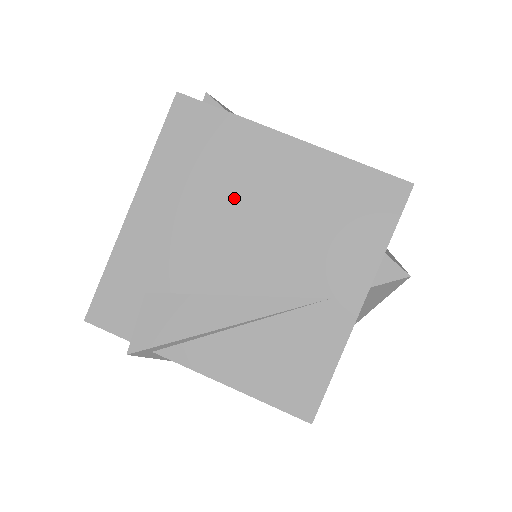
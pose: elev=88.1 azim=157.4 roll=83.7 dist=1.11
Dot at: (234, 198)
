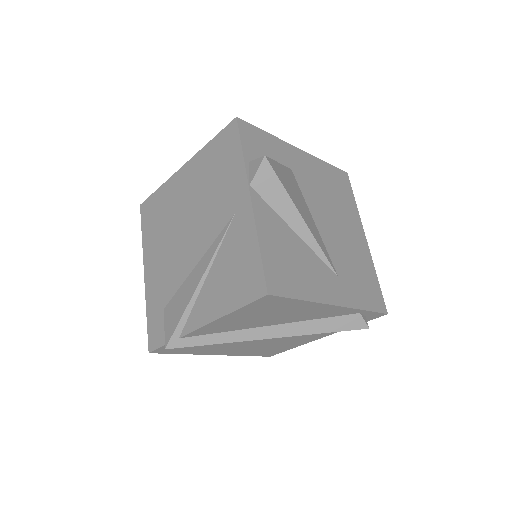
Dot at: (175, 220)
